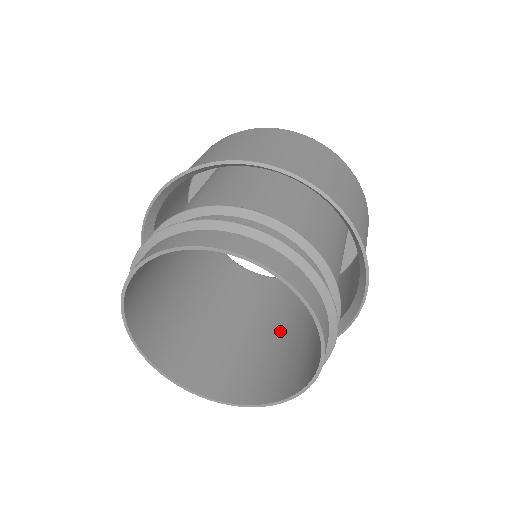
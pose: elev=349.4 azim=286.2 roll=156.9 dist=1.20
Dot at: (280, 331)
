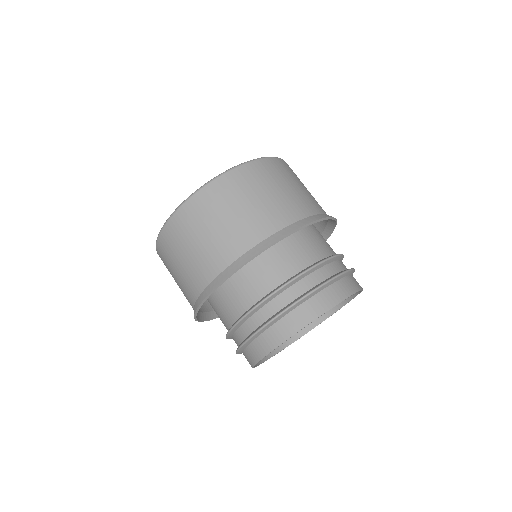
Dot at: occluded
